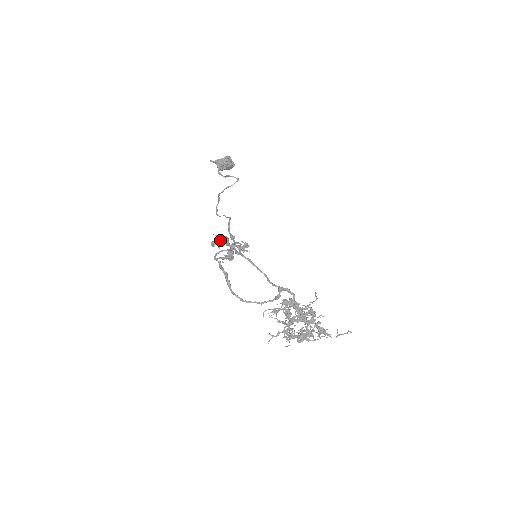
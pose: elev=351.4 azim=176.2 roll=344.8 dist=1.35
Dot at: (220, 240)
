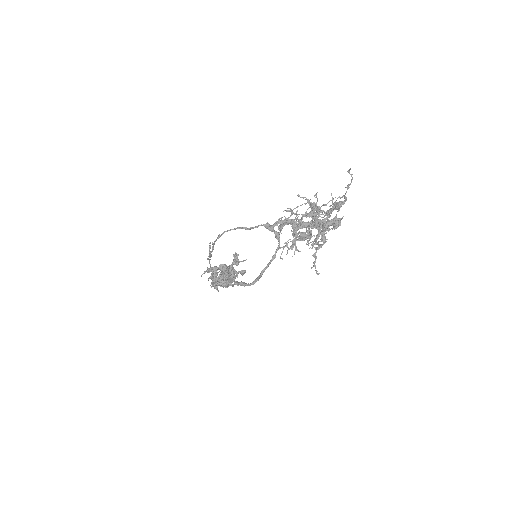
Dot at: (208, 271)
